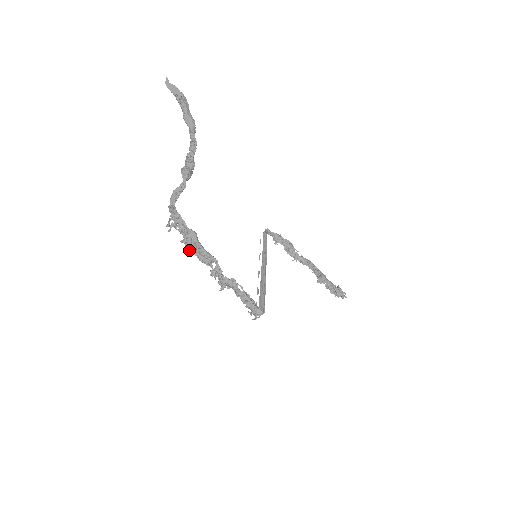
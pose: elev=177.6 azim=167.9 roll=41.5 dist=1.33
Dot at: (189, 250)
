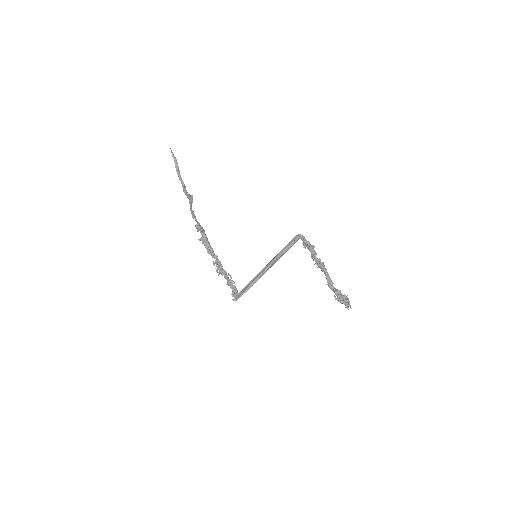
Dot at: occluded
